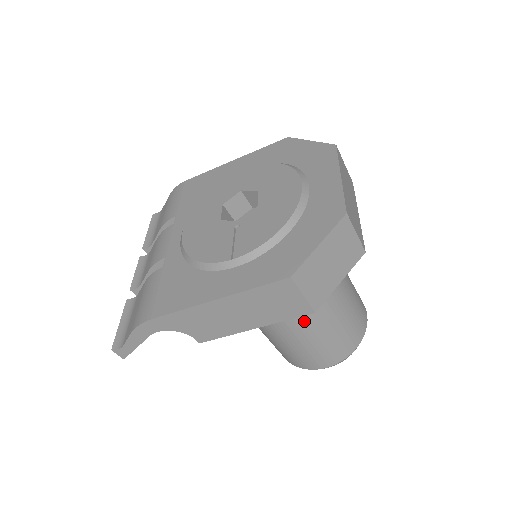
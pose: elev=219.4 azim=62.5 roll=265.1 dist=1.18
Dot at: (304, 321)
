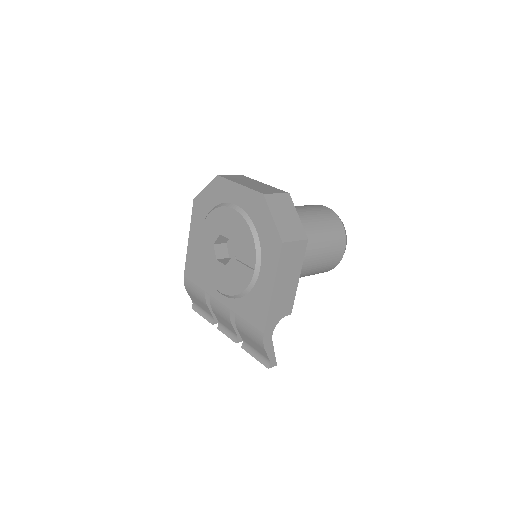
Dot at: (310, 248)
